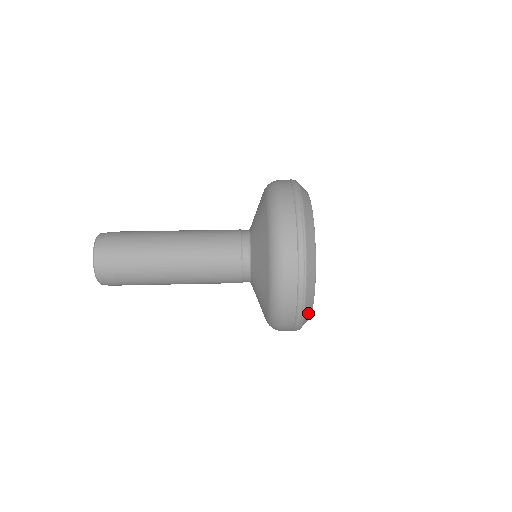
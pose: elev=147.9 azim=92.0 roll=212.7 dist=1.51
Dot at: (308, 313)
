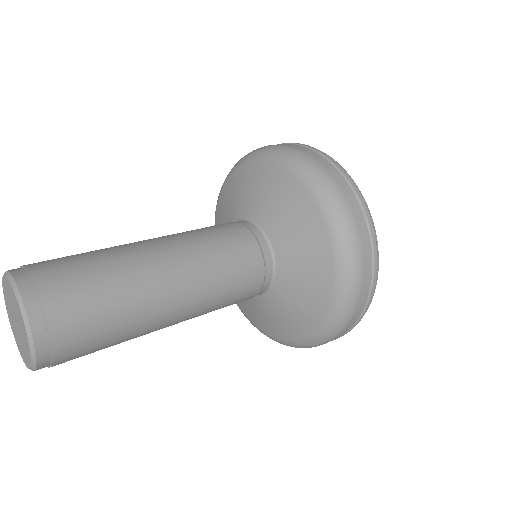
Dot at: occluded
